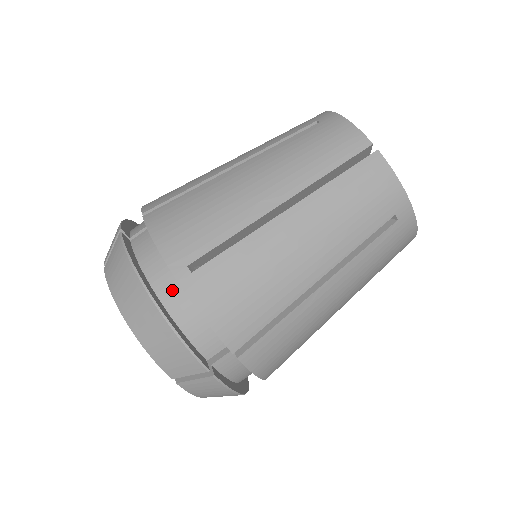
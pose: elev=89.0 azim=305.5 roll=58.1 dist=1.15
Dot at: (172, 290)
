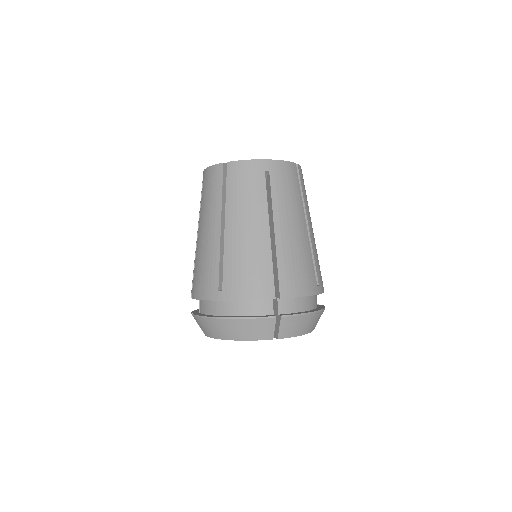
Dot at: (227, 307)
